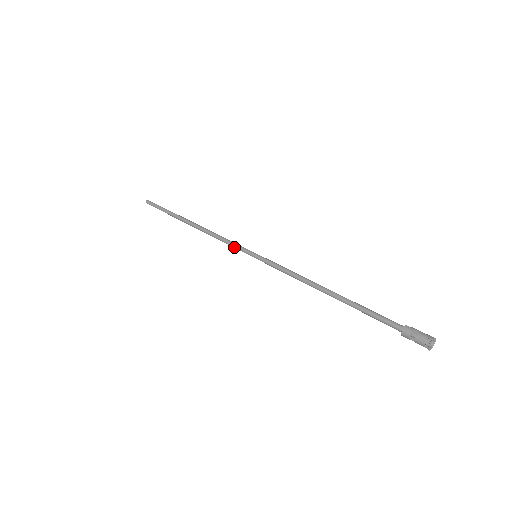
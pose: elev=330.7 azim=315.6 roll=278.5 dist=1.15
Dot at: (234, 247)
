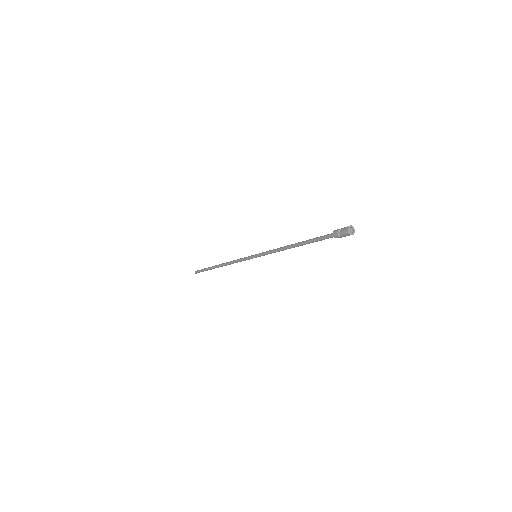
Dot at: (243, 259)
